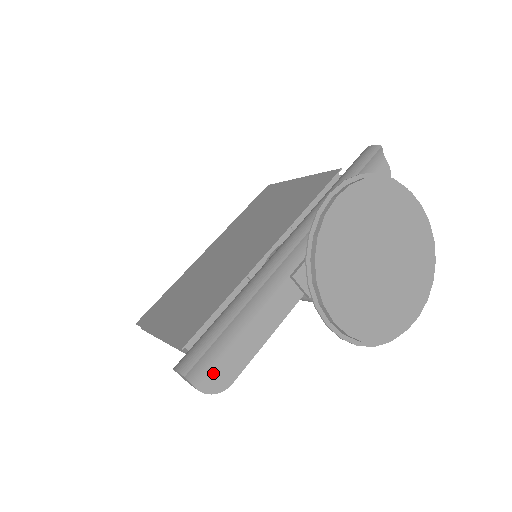
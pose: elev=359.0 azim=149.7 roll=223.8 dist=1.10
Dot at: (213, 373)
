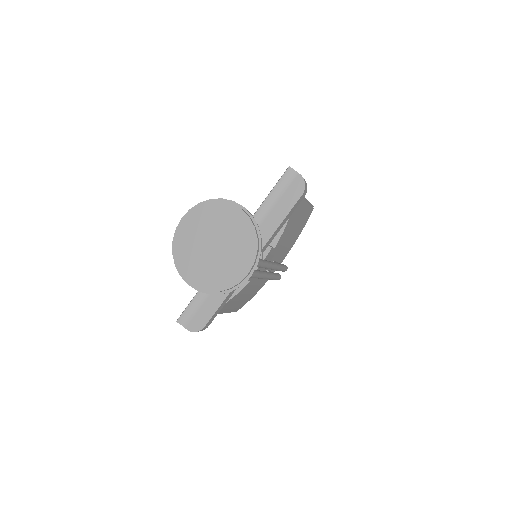
Dot at: (193, 321)
